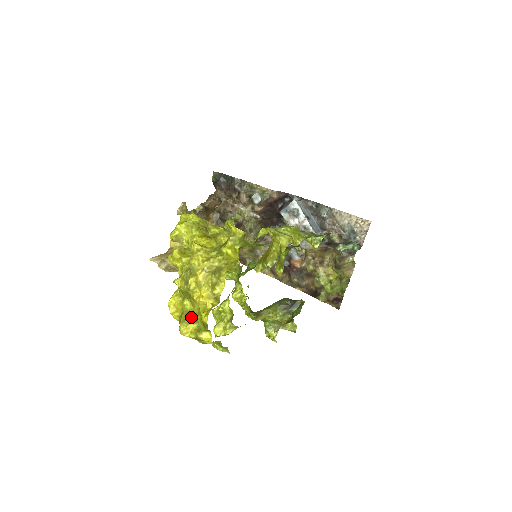
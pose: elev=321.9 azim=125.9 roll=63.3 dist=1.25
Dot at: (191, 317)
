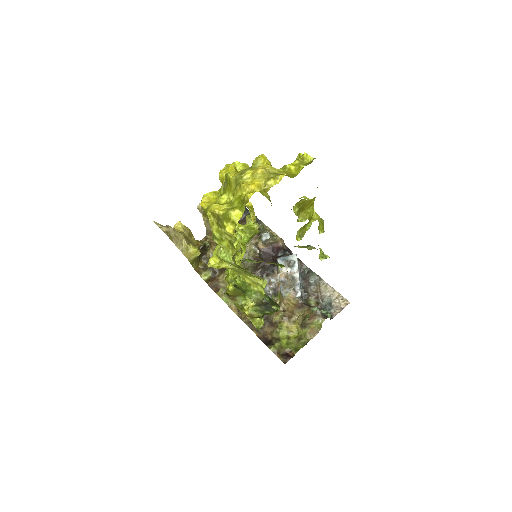
Dot at: occluded
